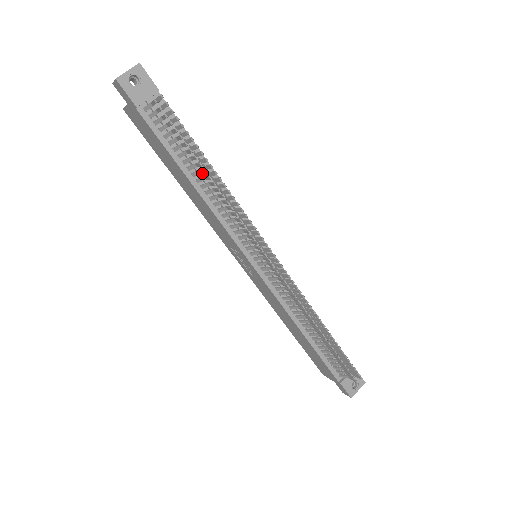
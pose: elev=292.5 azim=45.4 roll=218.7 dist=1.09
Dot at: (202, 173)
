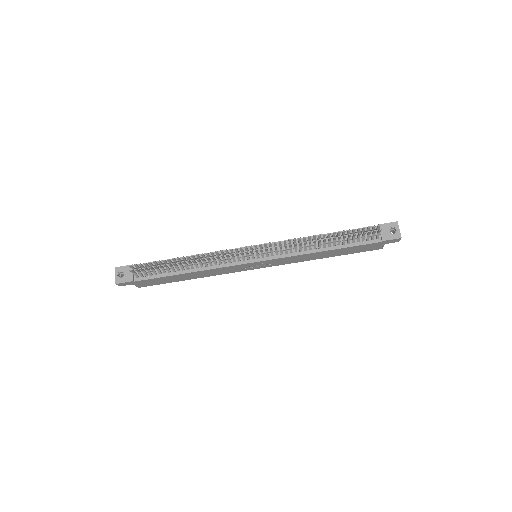
Dot at: occluded
